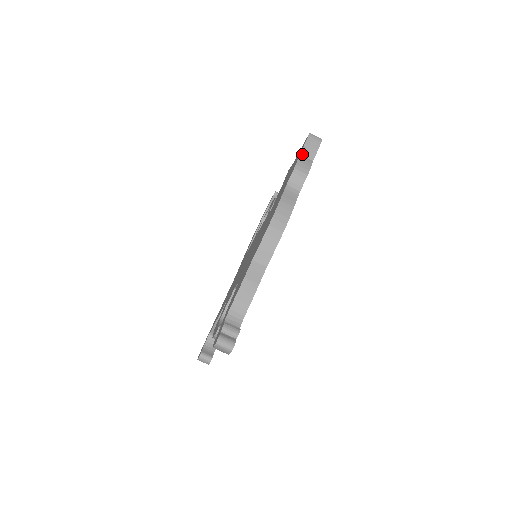
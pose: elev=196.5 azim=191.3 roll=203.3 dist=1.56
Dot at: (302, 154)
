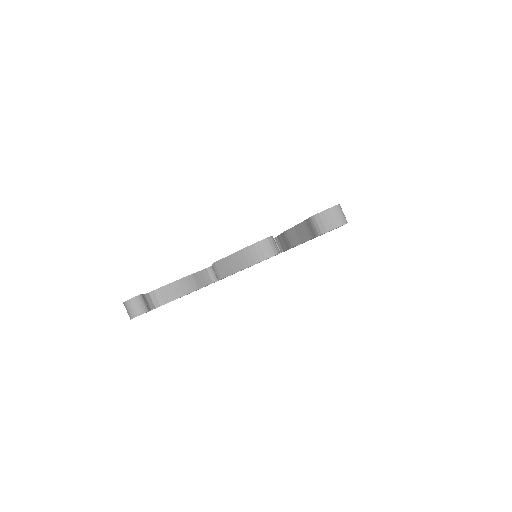
Dot at: occluded
